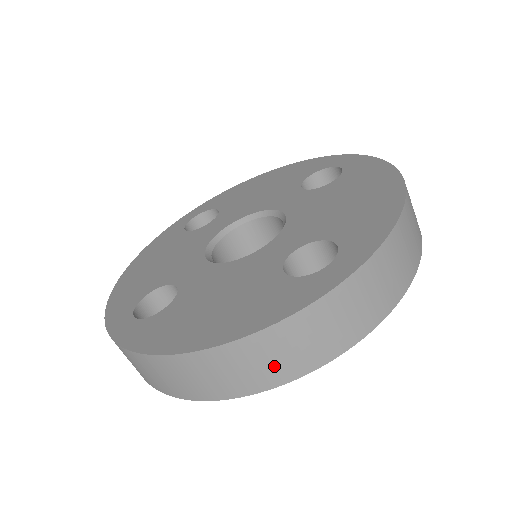
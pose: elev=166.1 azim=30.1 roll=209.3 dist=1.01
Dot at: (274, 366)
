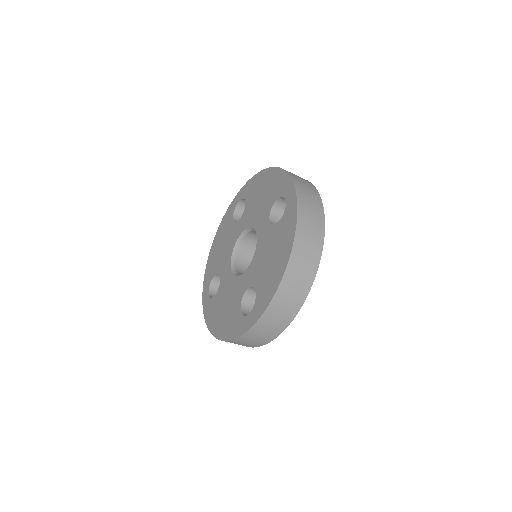
Dot at: occluded
